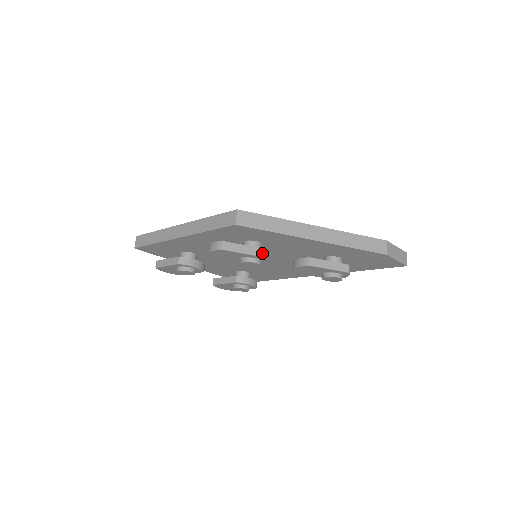
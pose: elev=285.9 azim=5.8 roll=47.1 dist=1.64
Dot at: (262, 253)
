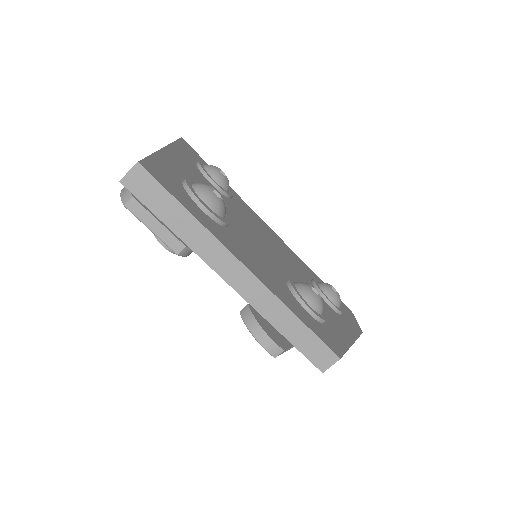
Dot at: occluded
